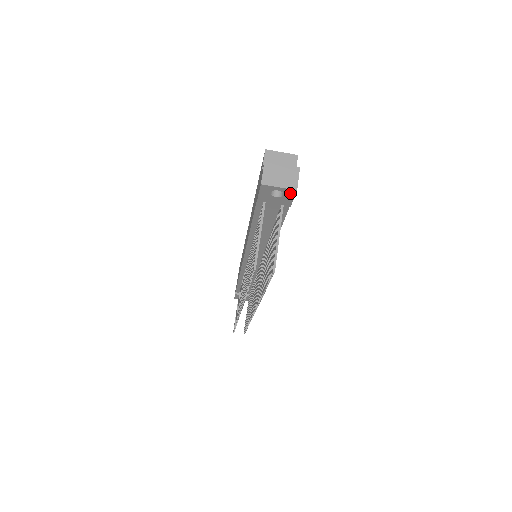
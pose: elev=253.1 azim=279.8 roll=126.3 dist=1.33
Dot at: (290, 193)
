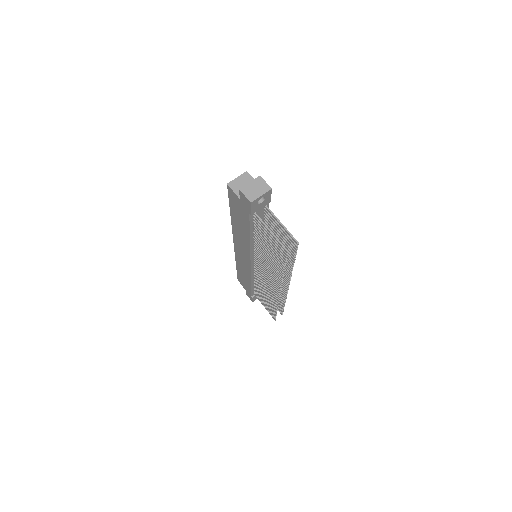
Dot at: (268, 194)
